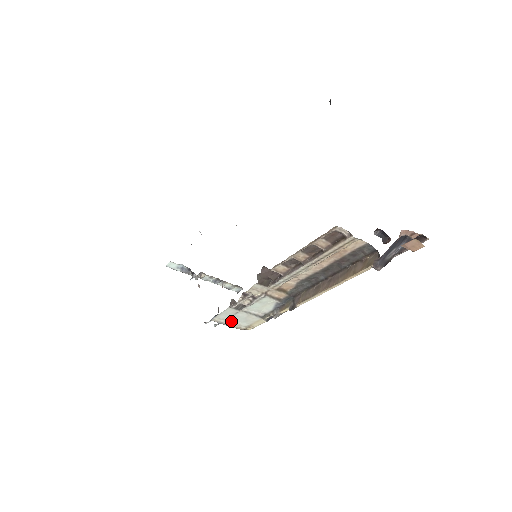
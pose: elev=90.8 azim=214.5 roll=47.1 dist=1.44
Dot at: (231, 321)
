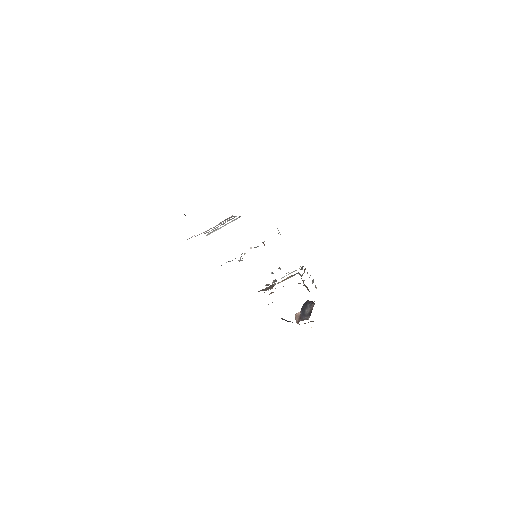
Dot at: occluded
